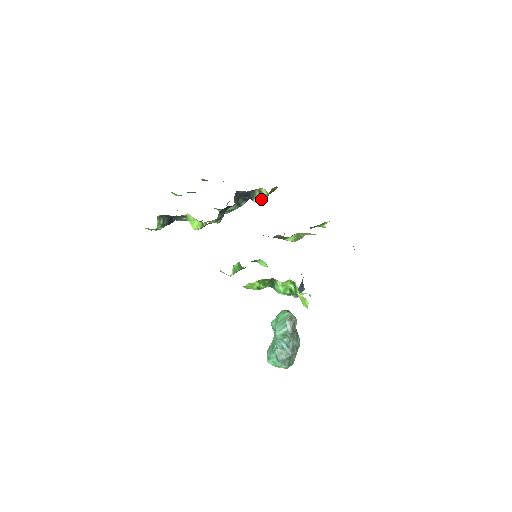
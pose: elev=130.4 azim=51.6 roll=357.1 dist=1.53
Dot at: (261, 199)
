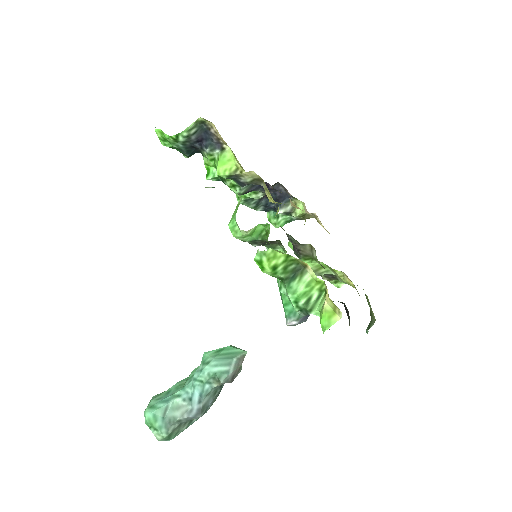
Dot at: (281, 219)
